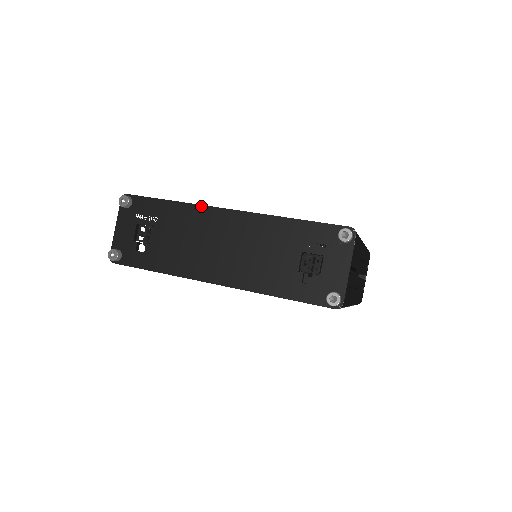
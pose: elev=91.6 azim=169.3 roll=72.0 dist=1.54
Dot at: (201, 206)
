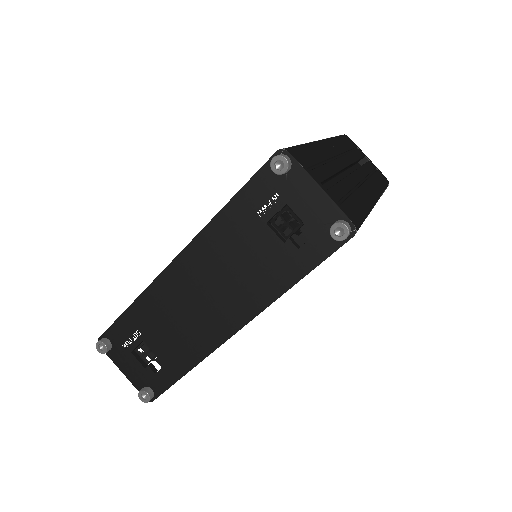
Dot at: (153, 283)
